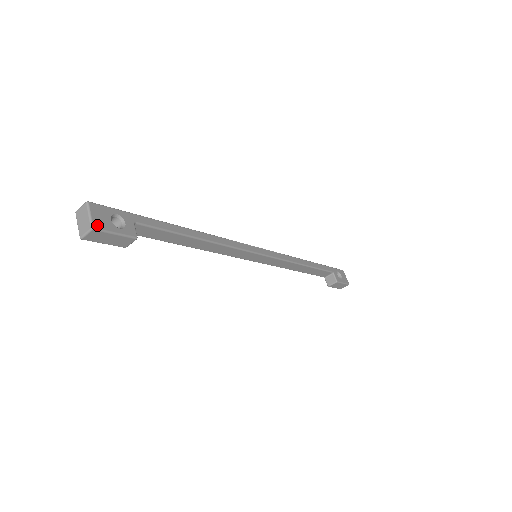
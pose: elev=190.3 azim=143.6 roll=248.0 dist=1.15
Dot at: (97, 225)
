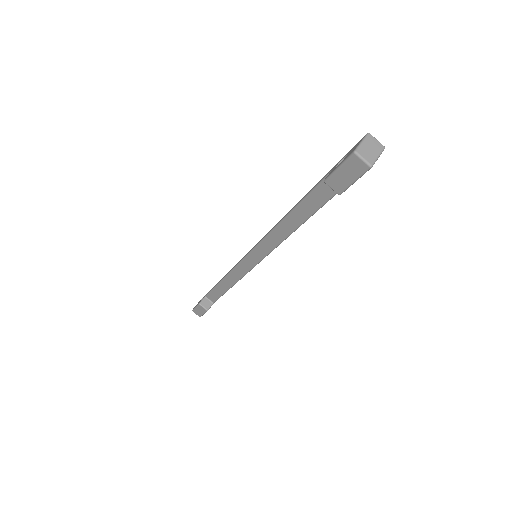
Dot at: occluded
